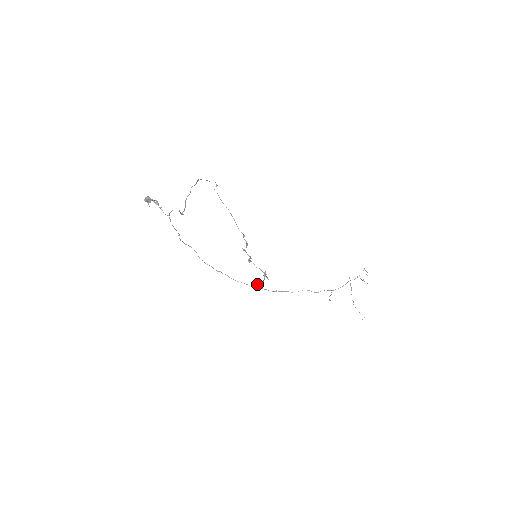
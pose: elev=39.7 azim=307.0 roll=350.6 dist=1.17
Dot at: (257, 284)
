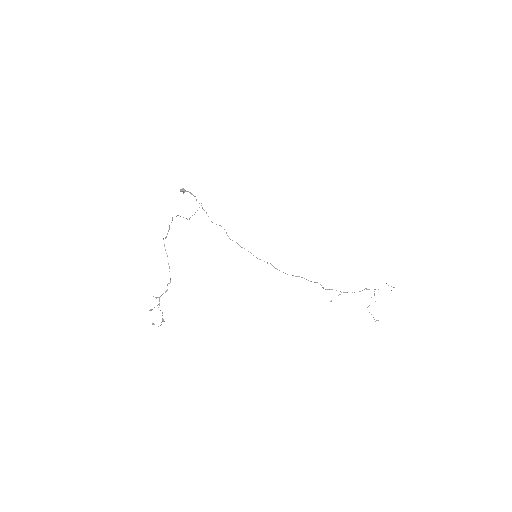
Dot at: occluded
